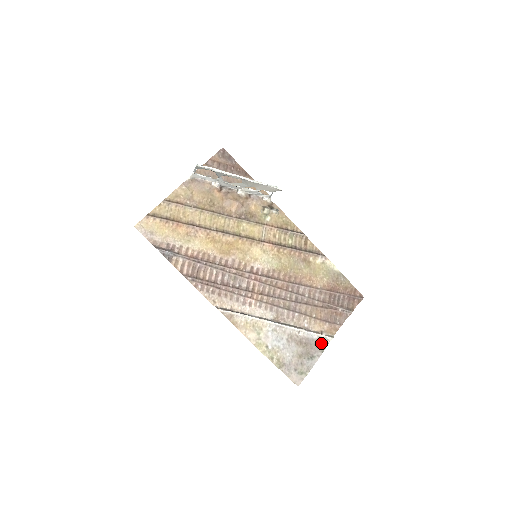
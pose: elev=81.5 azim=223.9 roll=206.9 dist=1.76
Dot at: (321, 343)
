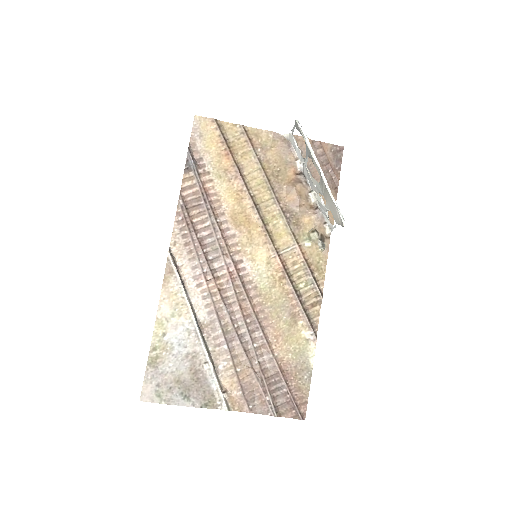
Dot at: (212, 399)
